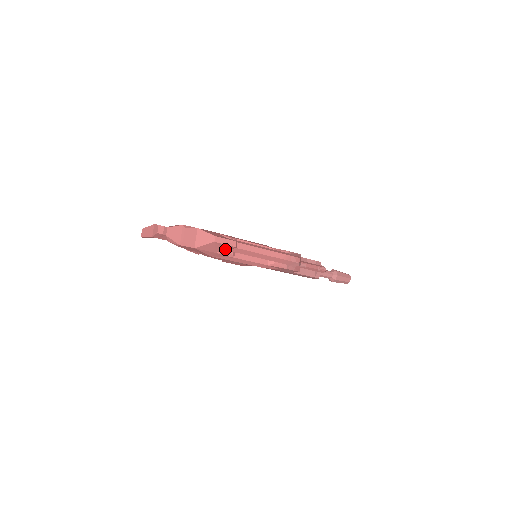
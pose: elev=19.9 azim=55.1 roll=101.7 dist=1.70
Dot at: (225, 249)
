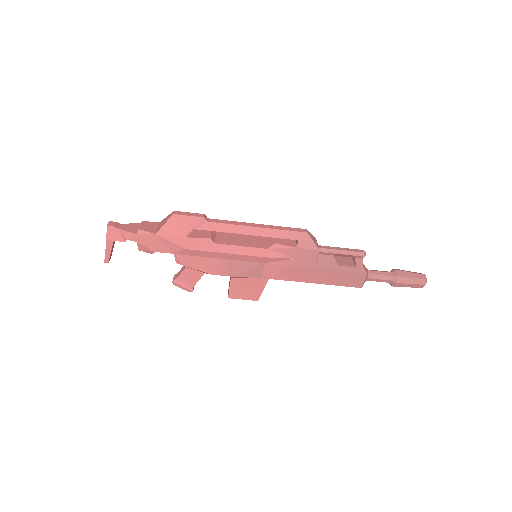
Dot at: (194, 228)
